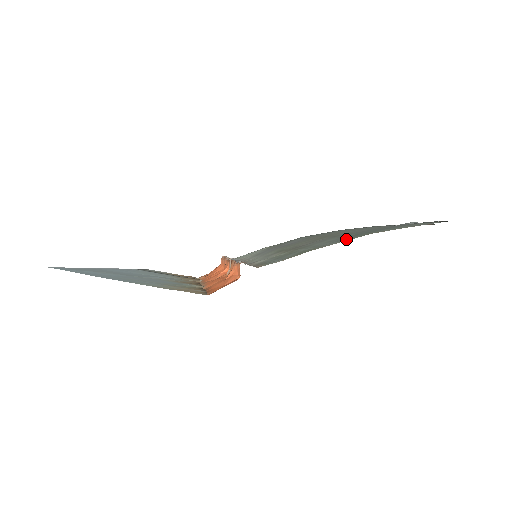
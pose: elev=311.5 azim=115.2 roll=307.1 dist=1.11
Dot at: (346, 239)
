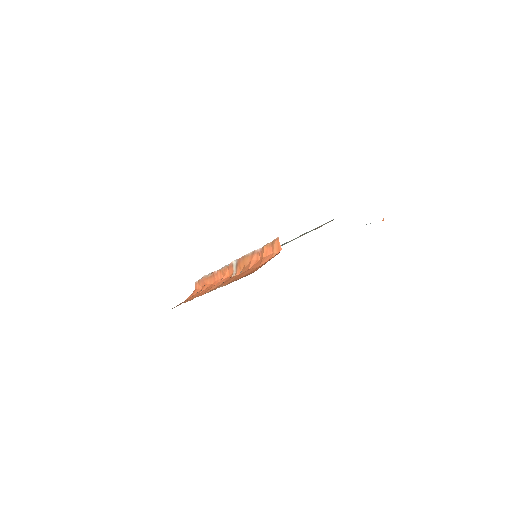
Dot at: occluded
